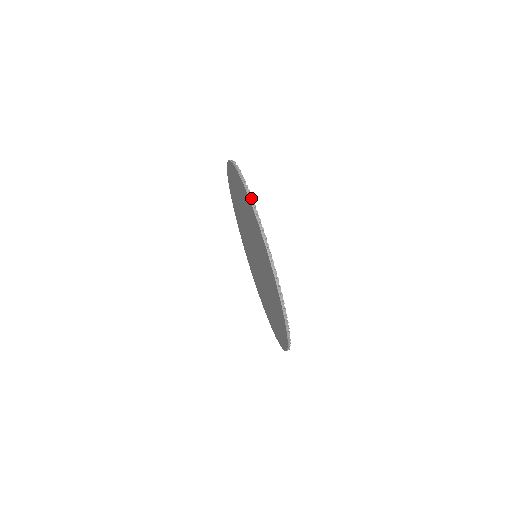
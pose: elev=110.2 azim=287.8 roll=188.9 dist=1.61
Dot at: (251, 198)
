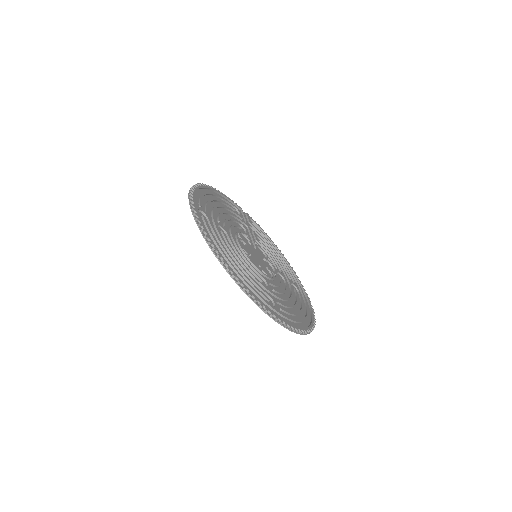
Dot at: (281, 324)
